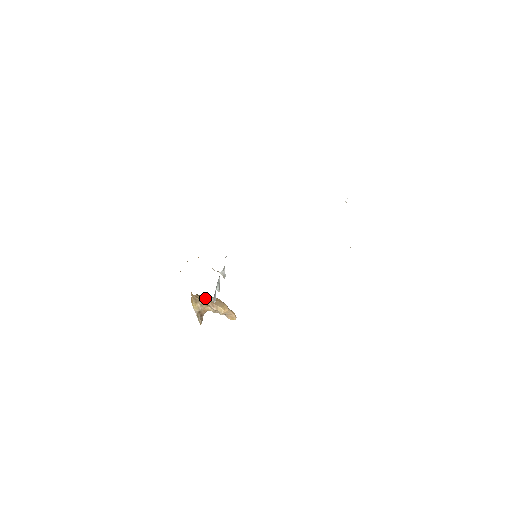
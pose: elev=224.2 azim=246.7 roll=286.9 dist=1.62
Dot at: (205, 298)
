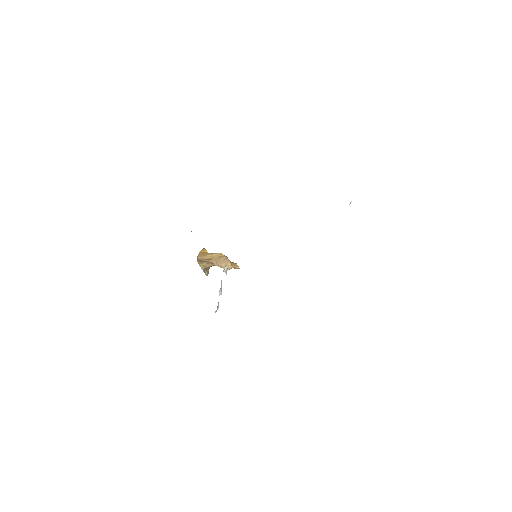
Dot at: (210, 257)
